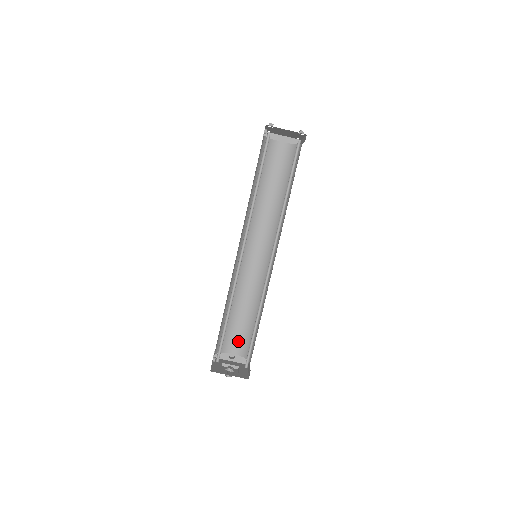
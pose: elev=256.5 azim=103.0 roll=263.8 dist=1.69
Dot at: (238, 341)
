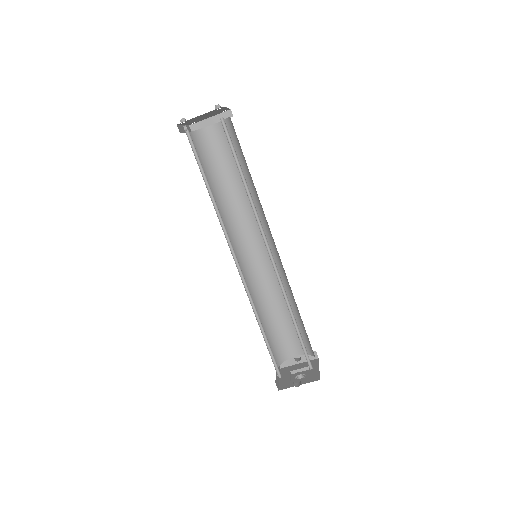
Dot at: (294, 342)
